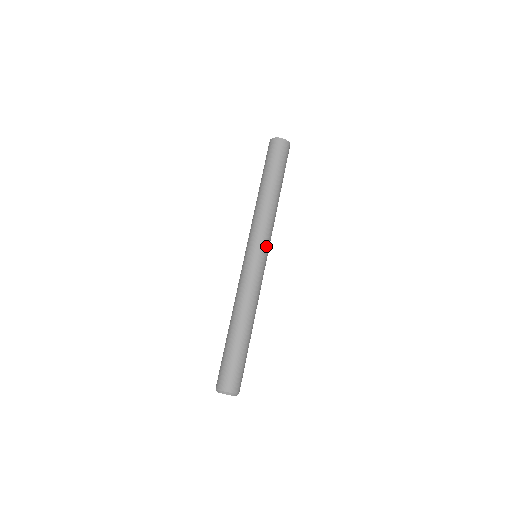
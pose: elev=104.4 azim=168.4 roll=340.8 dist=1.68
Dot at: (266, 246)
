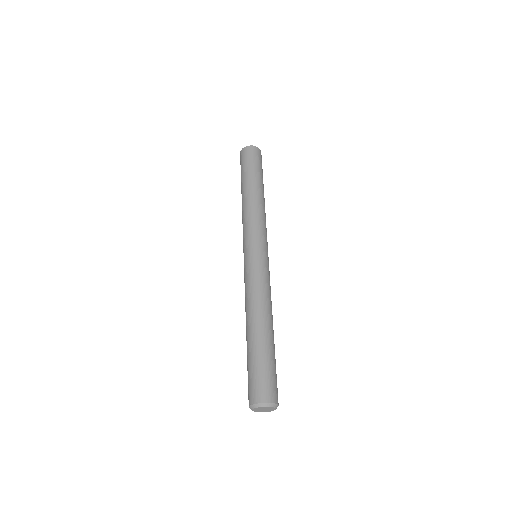
Dot at: (267, 246)
